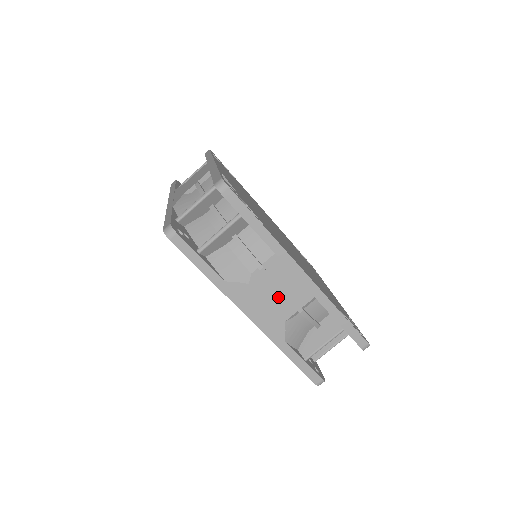
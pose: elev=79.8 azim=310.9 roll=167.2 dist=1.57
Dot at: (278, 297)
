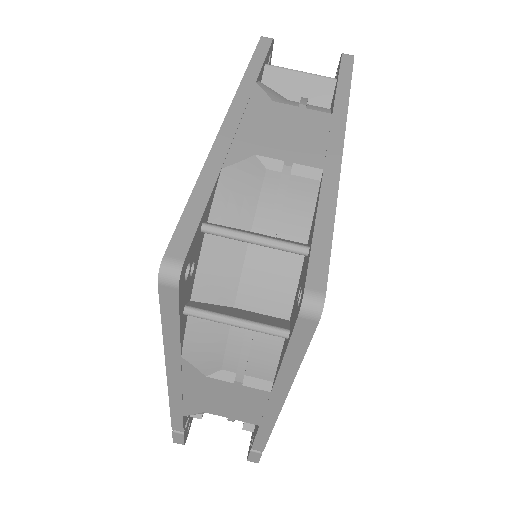
Dot at: (283, 133)
